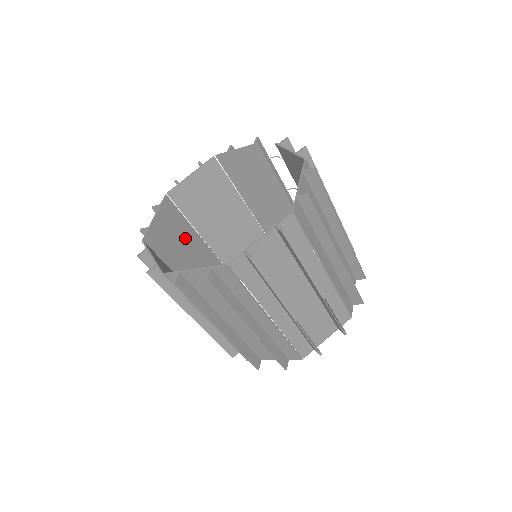
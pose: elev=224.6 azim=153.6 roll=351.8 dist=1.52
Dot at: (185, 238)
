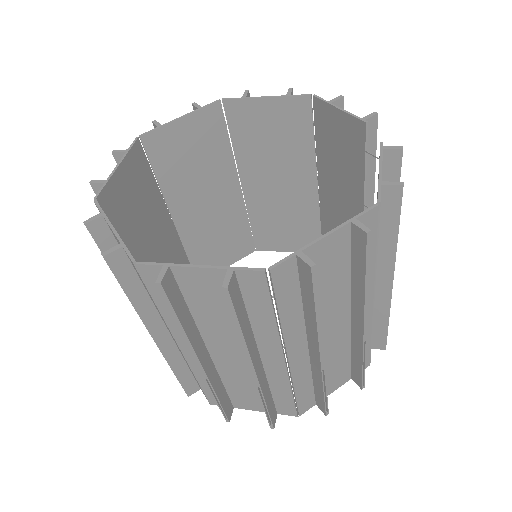
Dot at: (212, 167)
